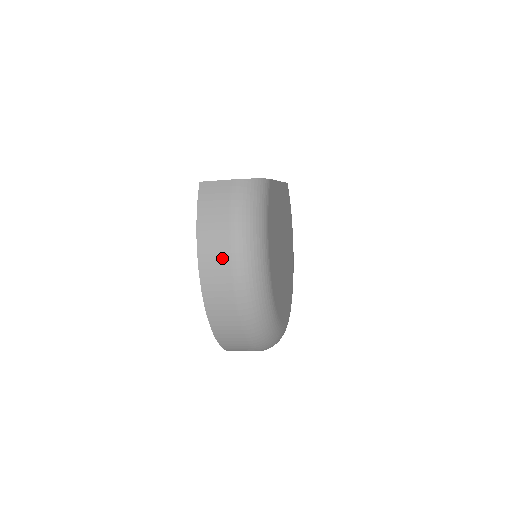
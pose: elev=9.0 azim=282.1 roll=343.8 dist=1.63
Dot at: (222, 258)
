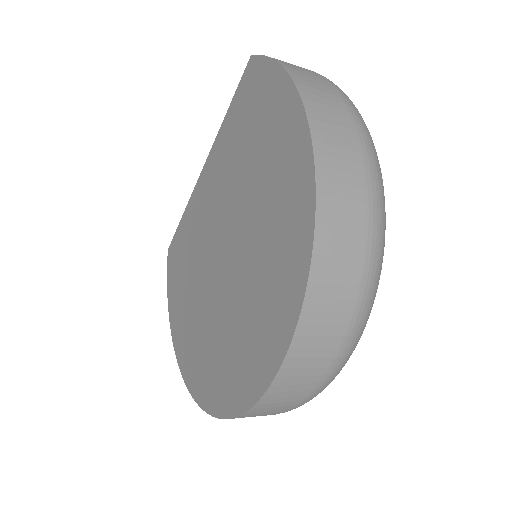
Dot at: (332, 97)
